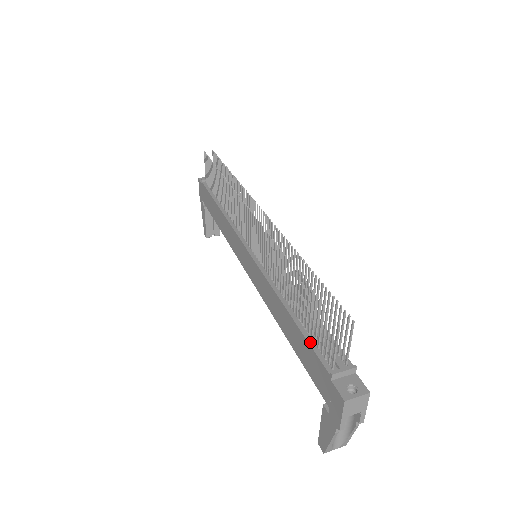
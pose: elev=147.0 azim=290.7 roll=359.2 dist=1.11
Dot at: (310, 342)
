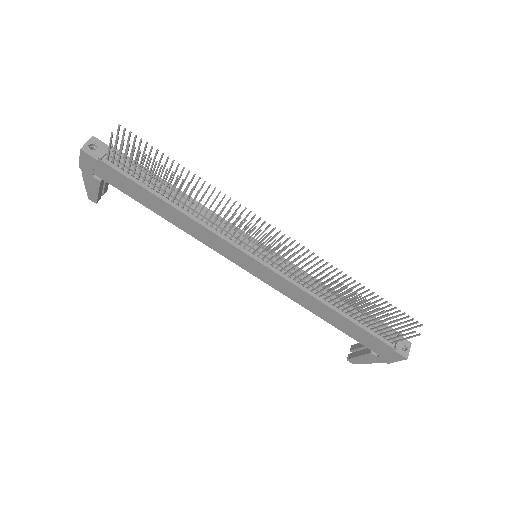
Dot at: (369, 331)
